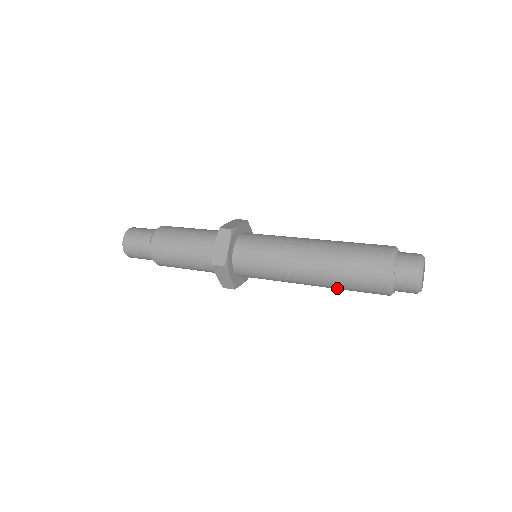
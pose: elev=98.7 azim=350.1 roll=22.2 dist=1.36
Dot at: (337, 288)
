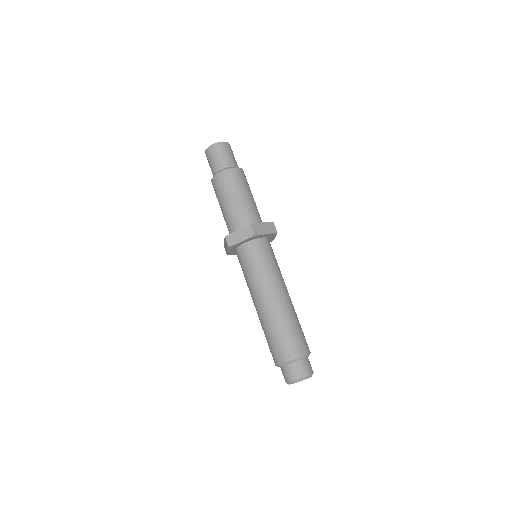
Dot at: occluded
